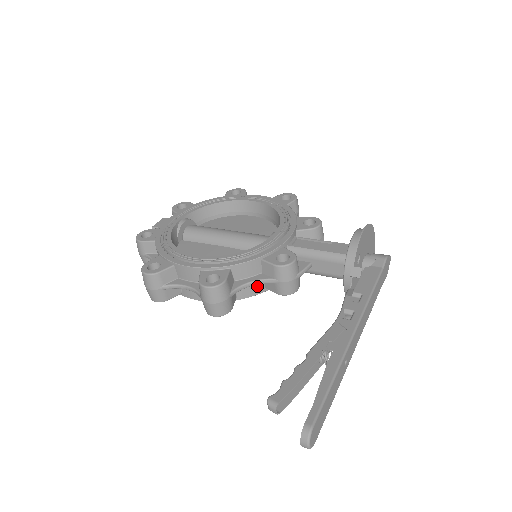
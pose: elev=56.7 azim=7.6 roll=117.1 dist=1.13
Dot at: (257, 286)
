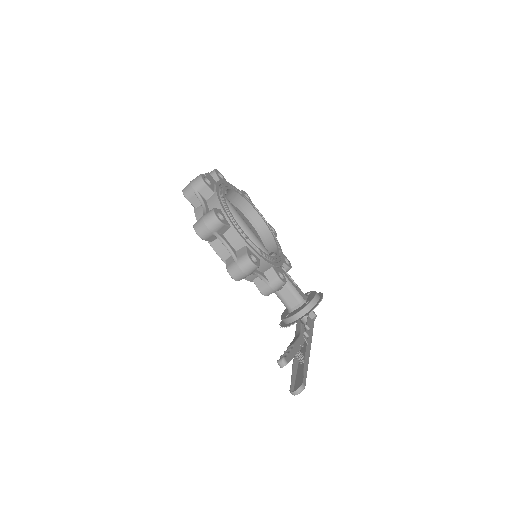
Dot at: (253, 276)
